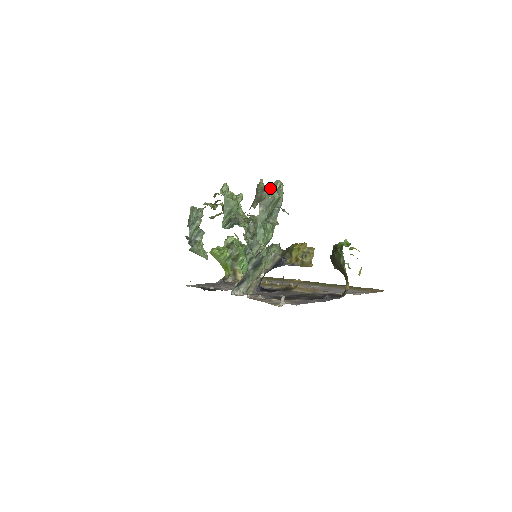
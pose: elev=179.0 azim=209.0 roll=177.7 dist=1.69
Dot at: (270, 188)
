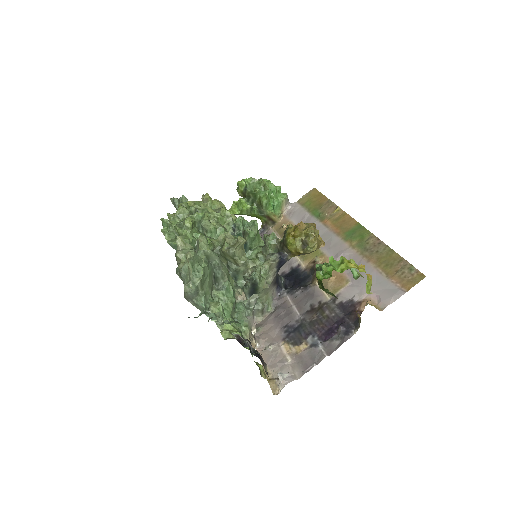
Dot at: (185, 271)
